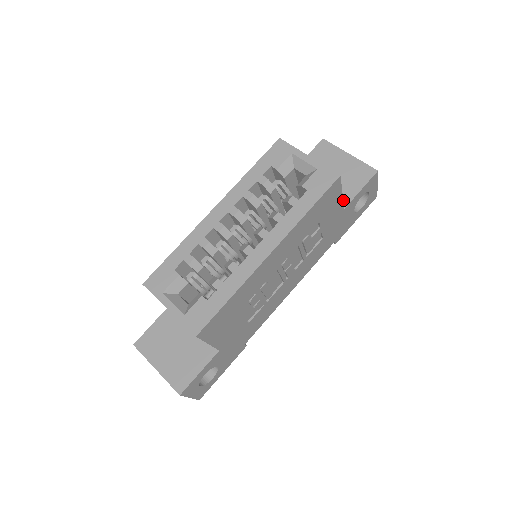
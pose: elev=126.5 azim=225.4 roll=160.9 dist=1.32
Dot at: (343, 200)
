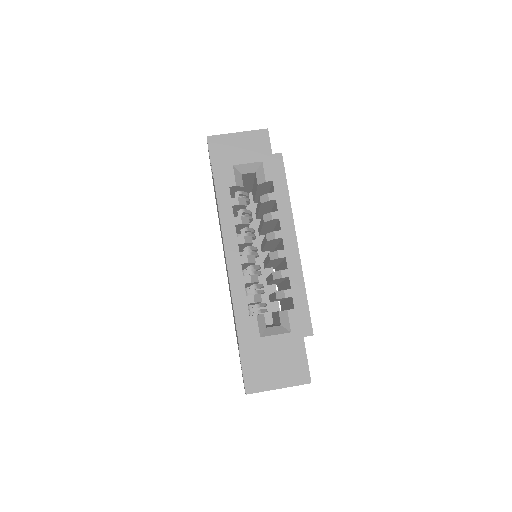
Dot at: occluded
